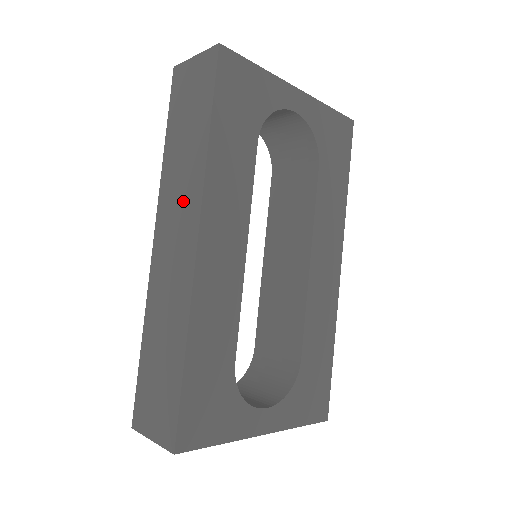
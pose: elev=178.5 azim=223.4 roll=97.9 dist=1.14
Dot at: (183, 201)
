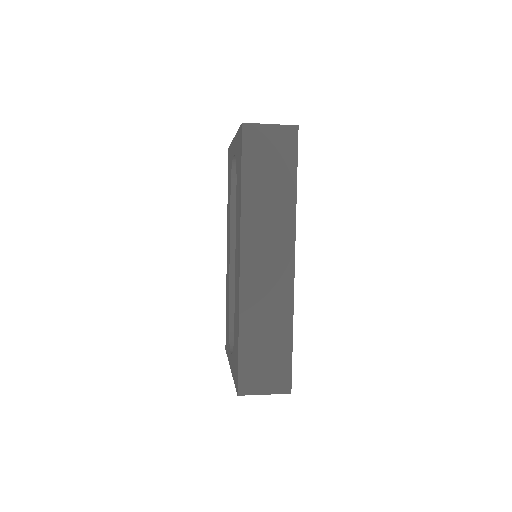
Dot at: (274, 234)
